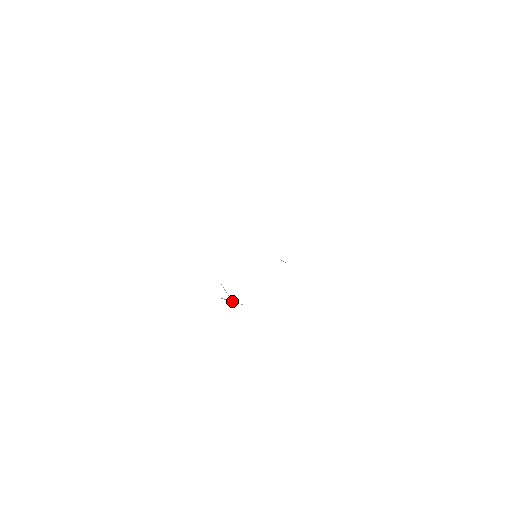
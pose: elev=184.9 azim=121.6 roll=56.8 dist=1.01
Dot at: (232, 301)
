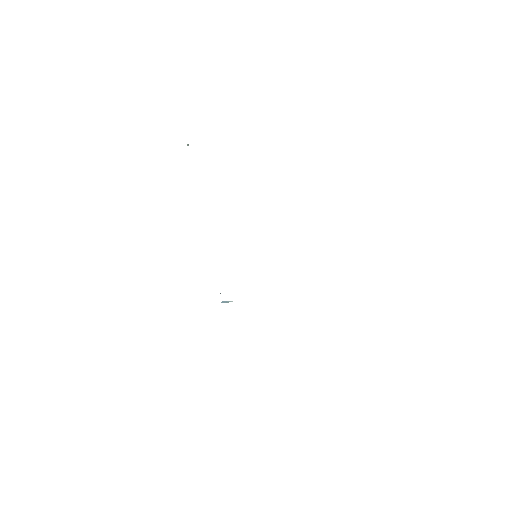
Dot at: (227, 301)
